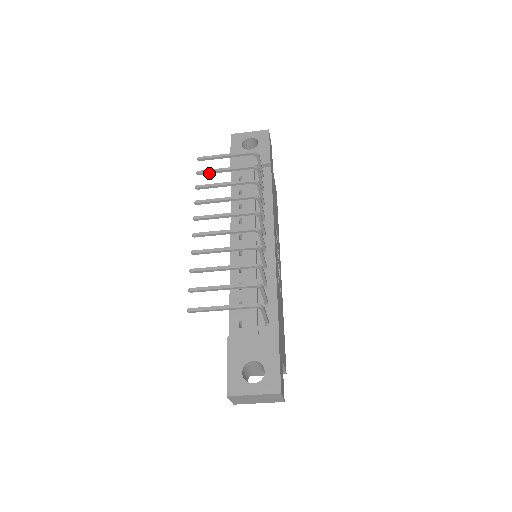
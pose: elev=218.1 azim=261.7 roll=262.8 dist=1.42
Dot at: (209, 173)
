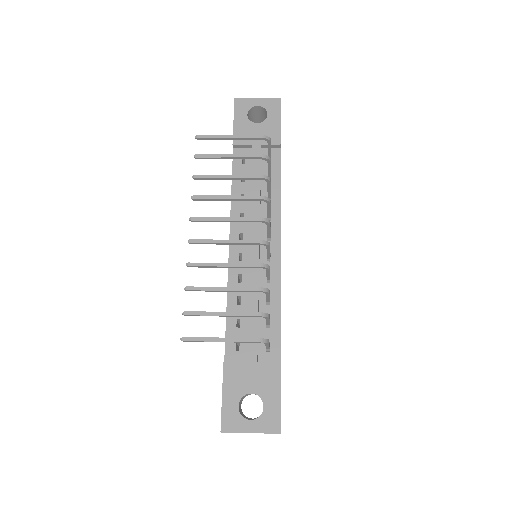
Dot at: (210, 158)
